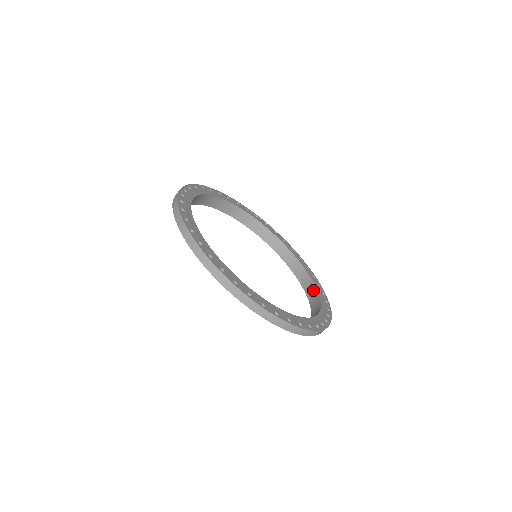
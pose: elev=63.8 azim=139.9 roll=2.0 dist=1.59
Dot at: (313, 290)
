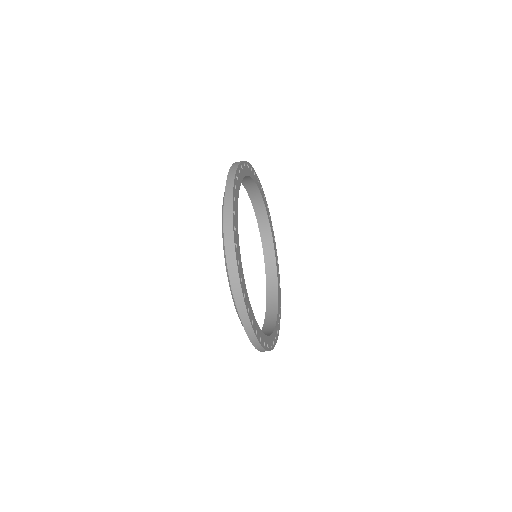
Dot at: (262, 209)
